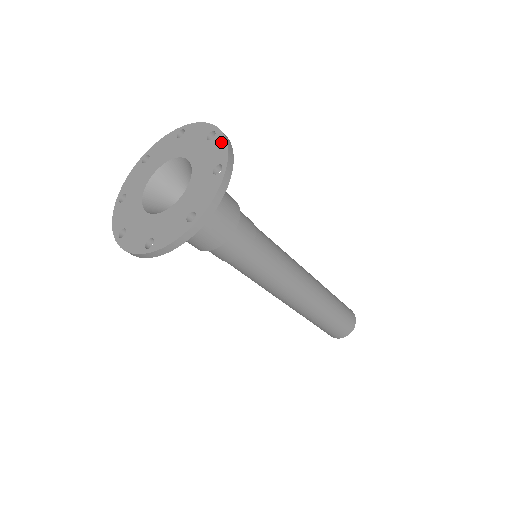
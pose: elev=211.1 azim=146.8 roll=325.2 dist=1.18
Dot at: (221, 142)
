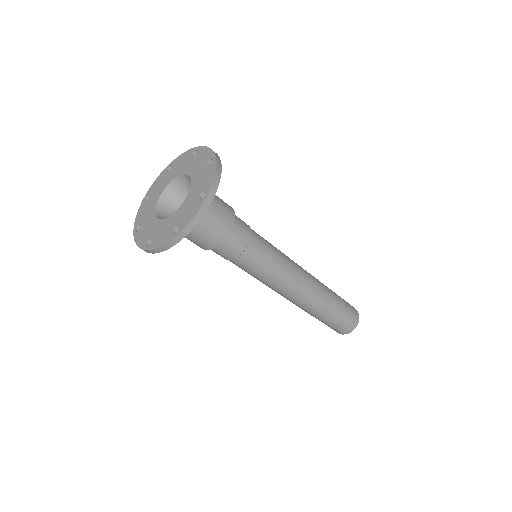
Dot at: (213, 171)
